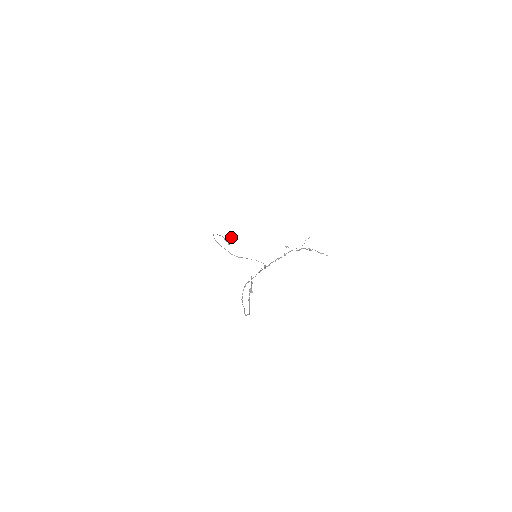
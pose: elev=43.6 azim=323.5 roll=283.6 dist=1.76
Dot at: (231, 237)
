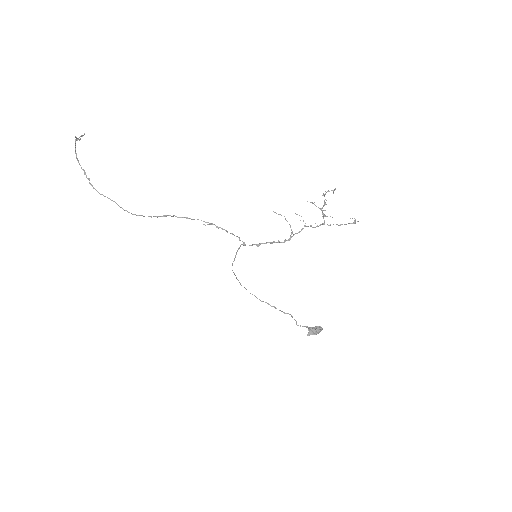
Dot at: (317, 327)
